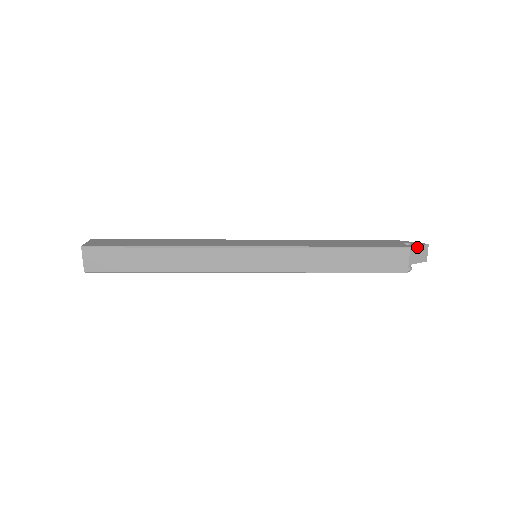
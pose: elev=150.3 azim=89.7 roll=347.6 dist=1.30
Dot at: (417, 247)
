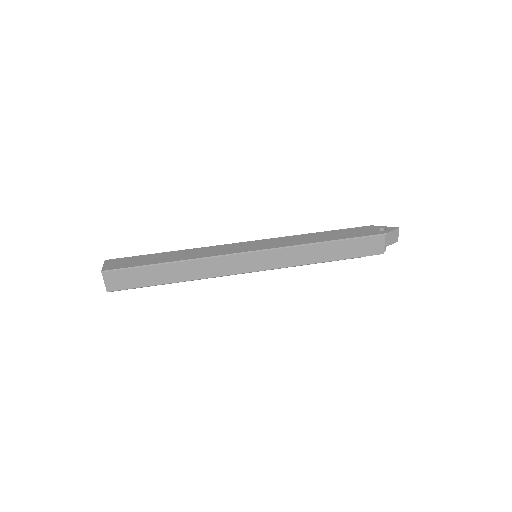
Dot at: (390, 232)
